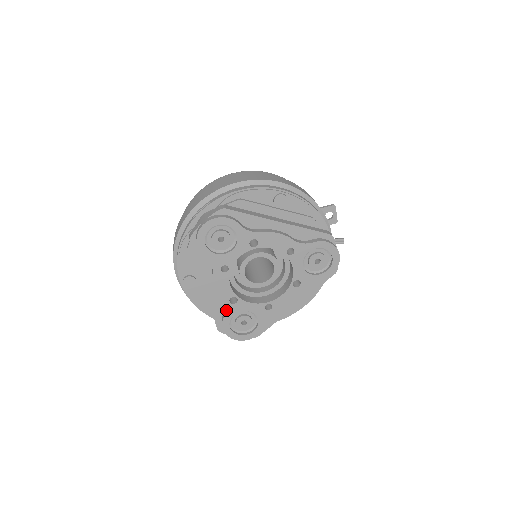
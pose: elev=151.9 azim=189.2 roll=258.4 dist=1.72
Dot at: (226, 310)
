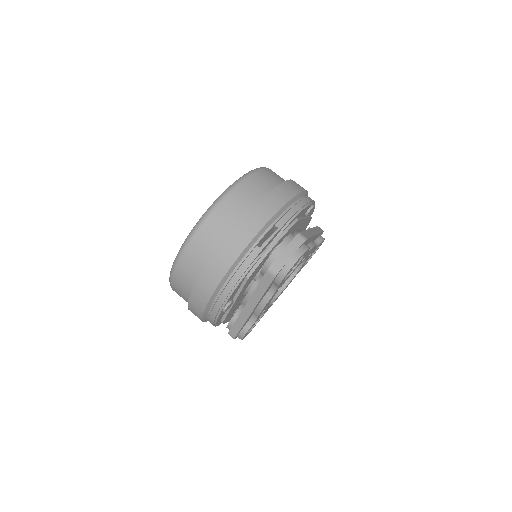
Dot at: occluded
